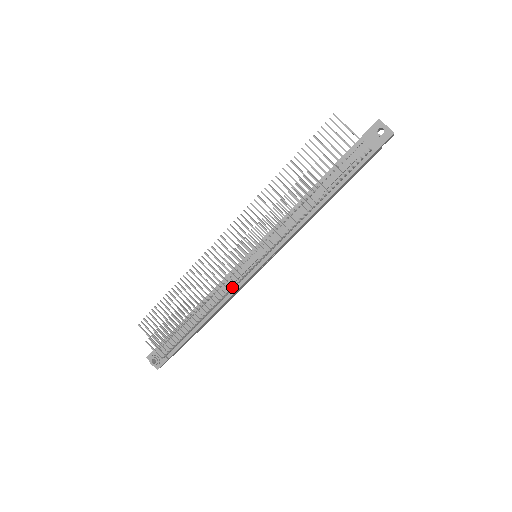
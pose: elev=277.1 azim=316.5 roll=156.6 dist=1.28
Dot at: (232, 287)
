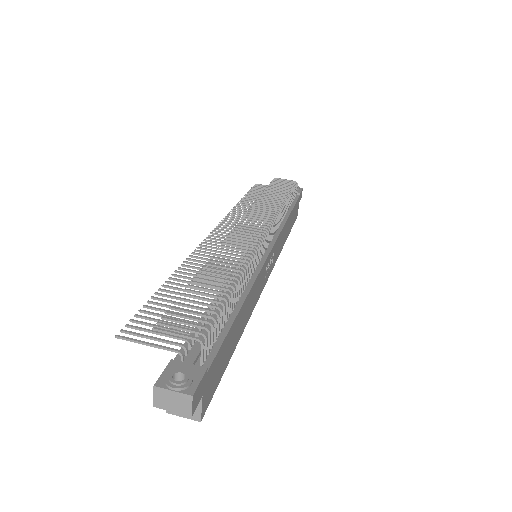
Dot at: (258, 248)
